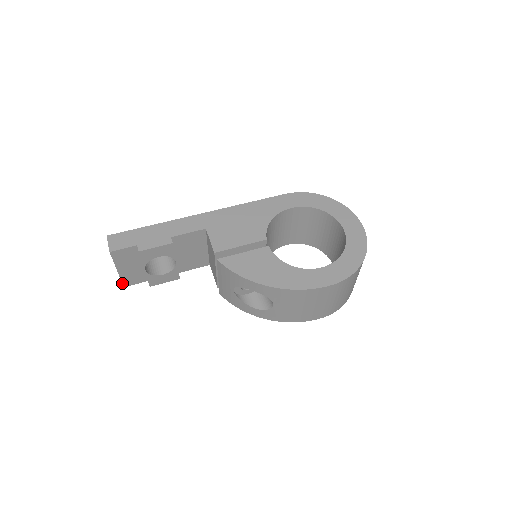
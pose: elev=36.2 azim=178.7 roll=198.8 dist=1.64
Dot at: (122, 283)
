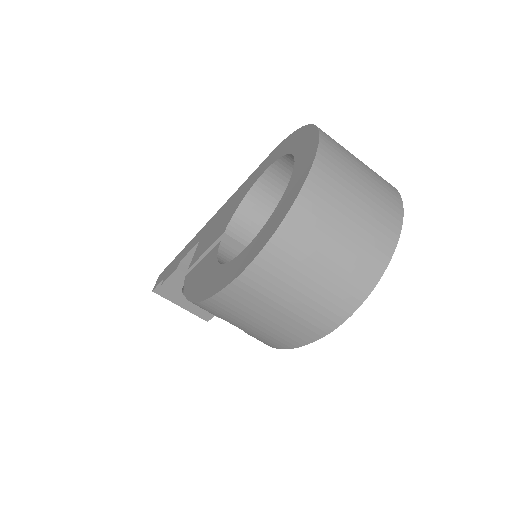
Dot at: (201, 318)
